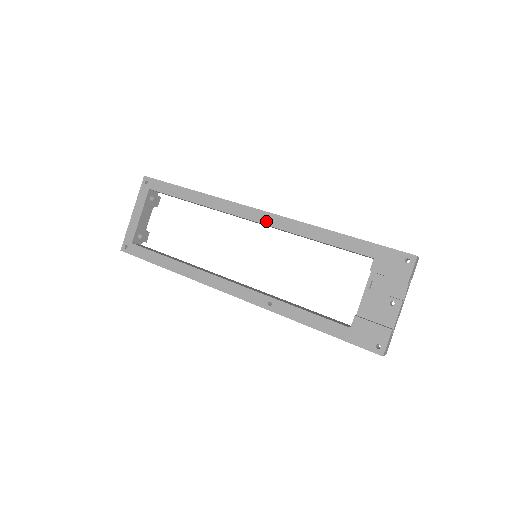
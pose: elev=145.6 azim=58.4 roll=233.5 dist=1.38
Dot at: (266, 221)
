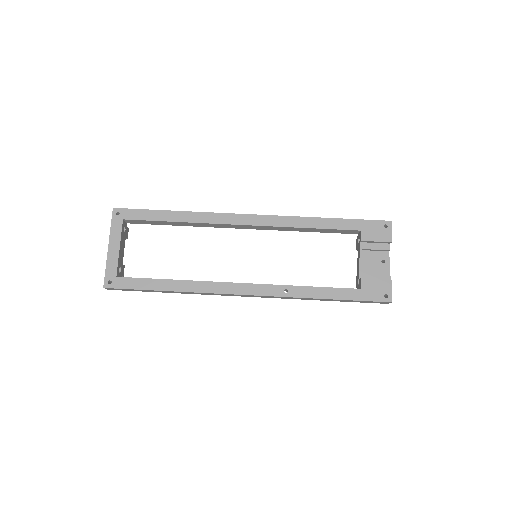
Dot at: (260, 222)
